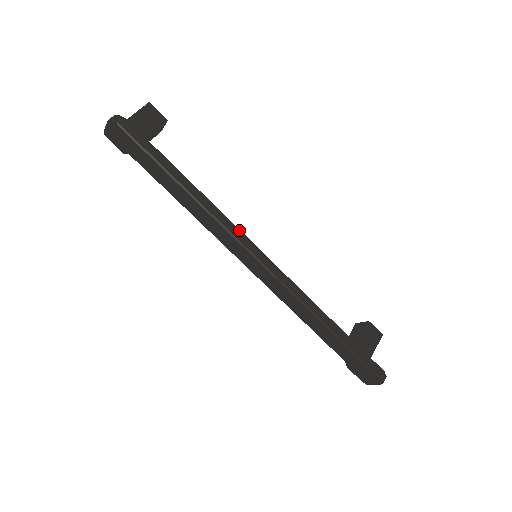
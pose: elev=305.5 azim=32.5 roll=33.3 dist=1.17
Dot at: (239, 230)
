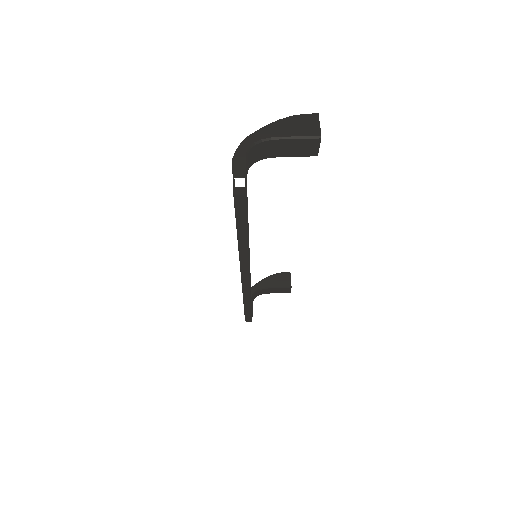
Dot at: occluded
